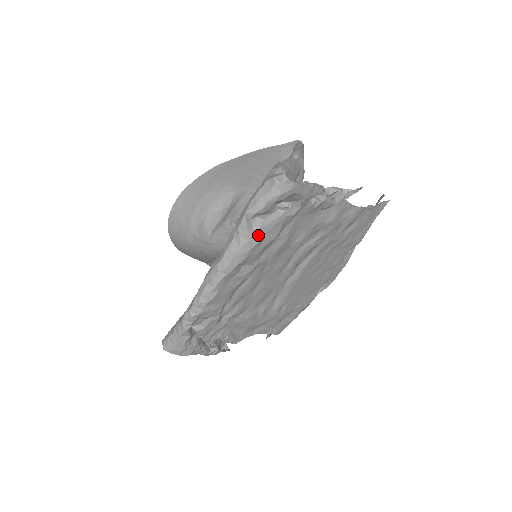
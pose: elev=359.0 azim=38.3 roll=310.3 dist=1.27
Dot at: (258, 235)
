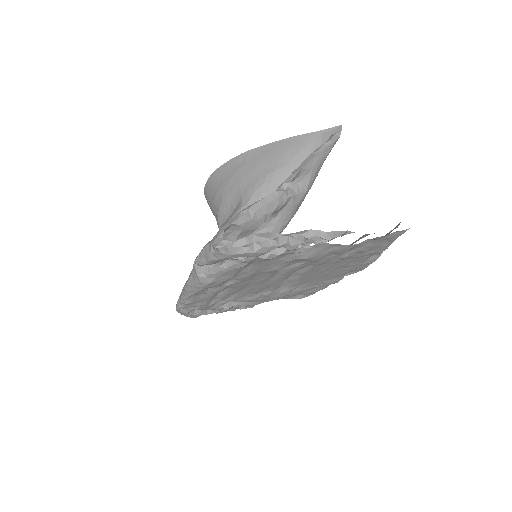
Dot at: (209, 278)
